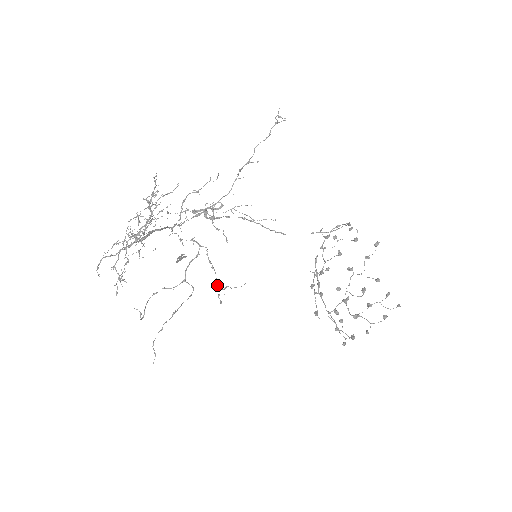
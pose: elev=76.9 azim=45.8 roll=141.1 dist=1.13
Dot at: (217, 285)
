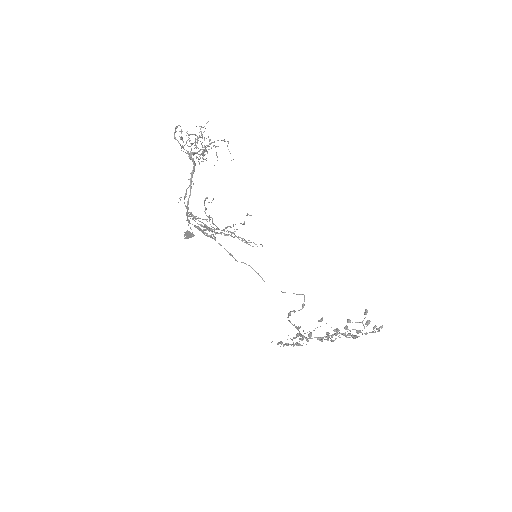
Dot at: (238, 236)
